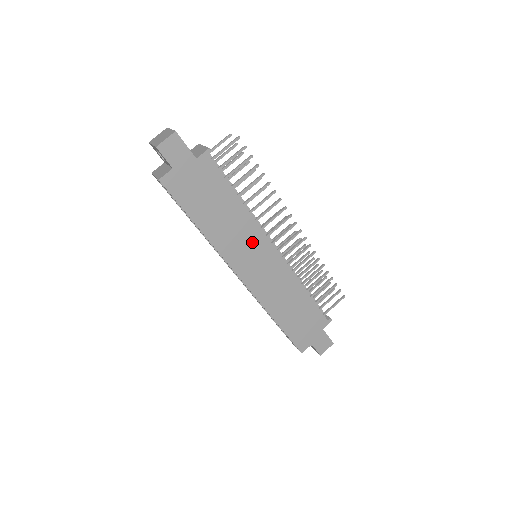
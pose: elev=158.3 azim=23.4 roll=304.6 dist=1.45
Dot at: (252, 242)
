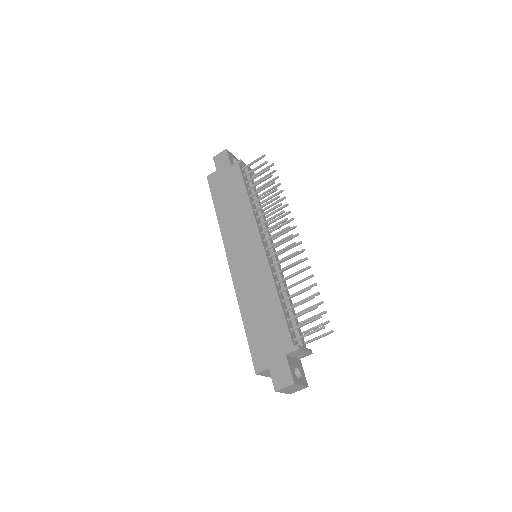
Dot at: (246, 232)
